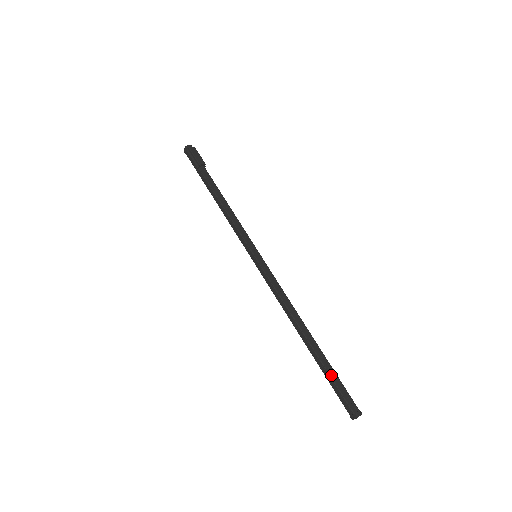
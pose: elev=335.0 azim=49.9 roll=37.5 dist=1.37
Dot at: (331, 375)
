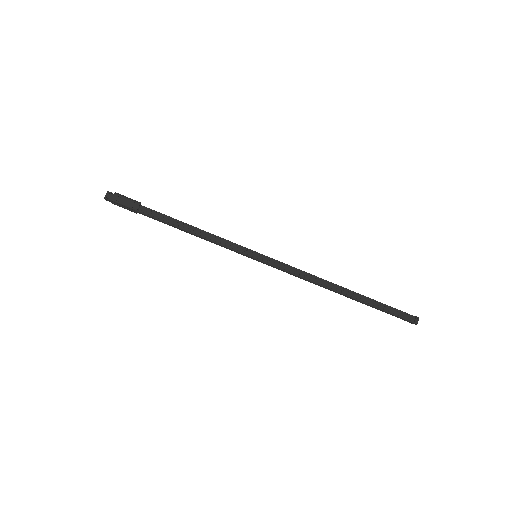
Dot at: (381, 309)
